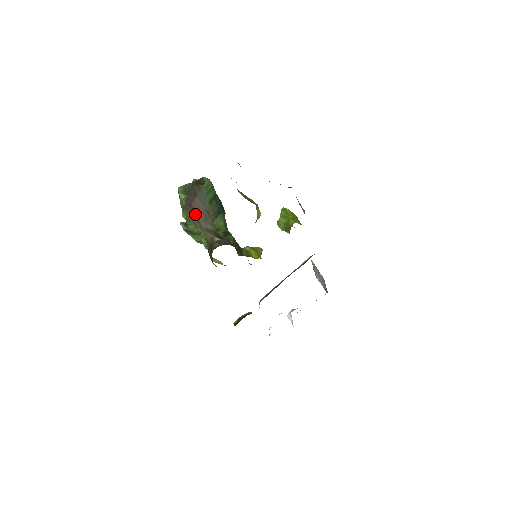
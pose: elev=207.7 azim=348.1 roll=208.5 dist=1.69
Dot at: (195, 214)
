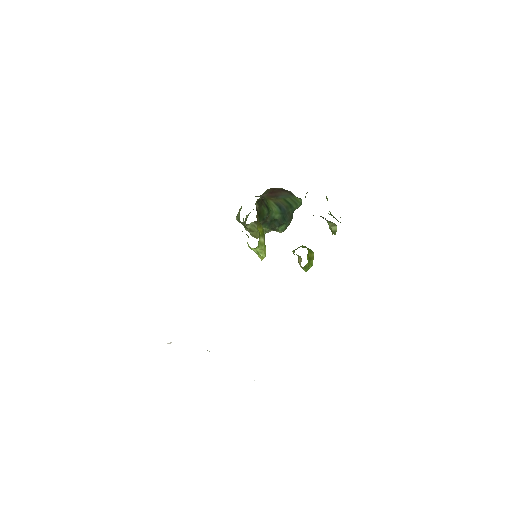
Dot at: (271, 191)
